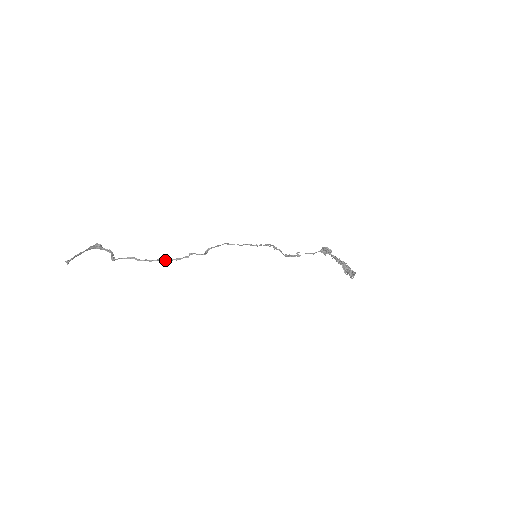
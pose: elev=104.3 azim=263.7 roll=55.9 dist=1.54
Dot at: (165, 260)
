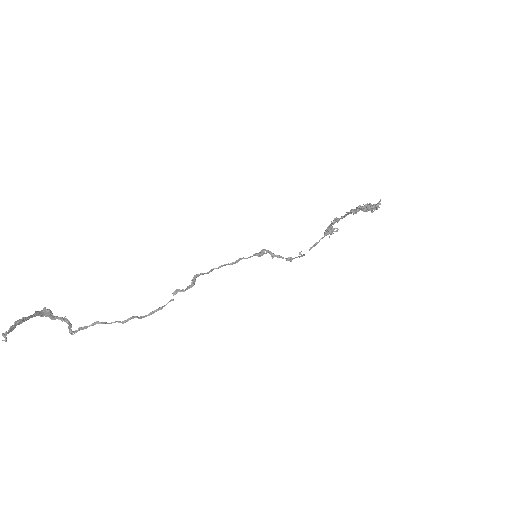
Dot at: (144, 316)
